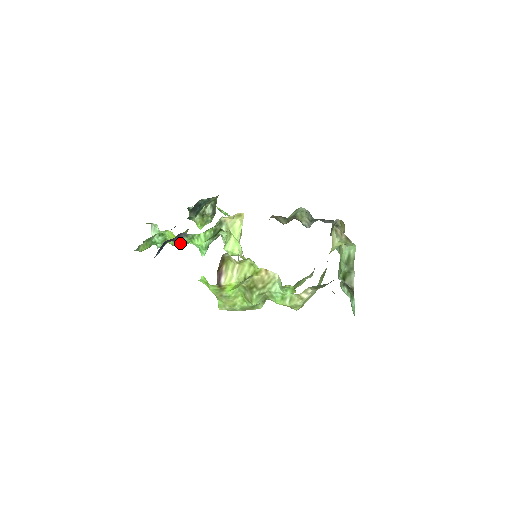
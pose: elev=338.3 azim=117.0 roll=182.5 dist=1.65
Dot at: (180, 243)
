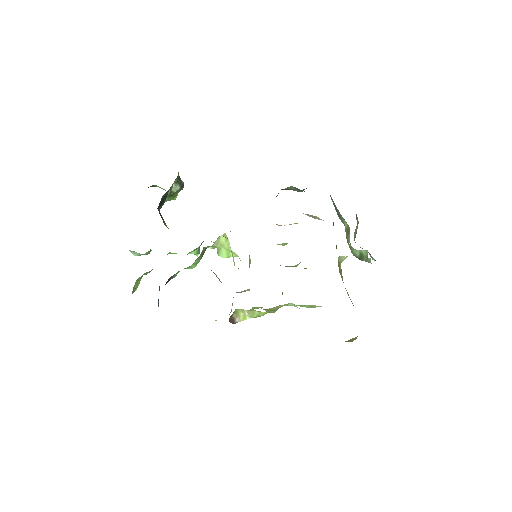
Dot at: occluded
